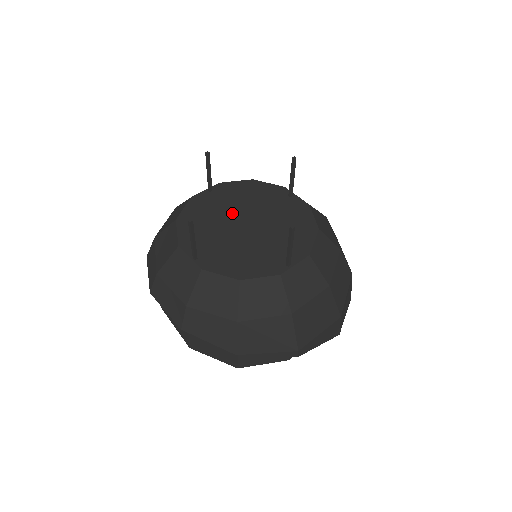
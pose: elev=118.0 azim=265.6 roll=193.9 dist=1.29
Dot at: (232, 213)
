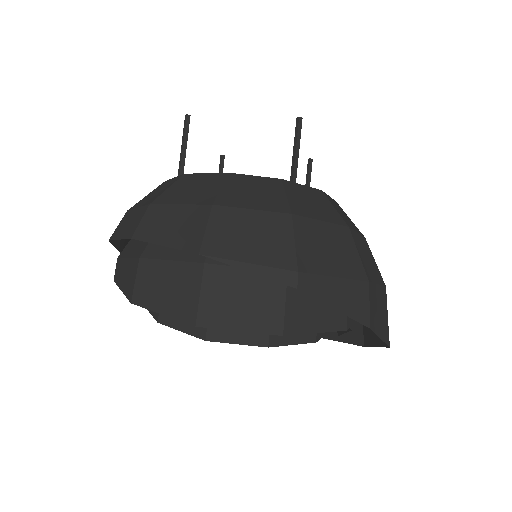
Dot at: occluded
